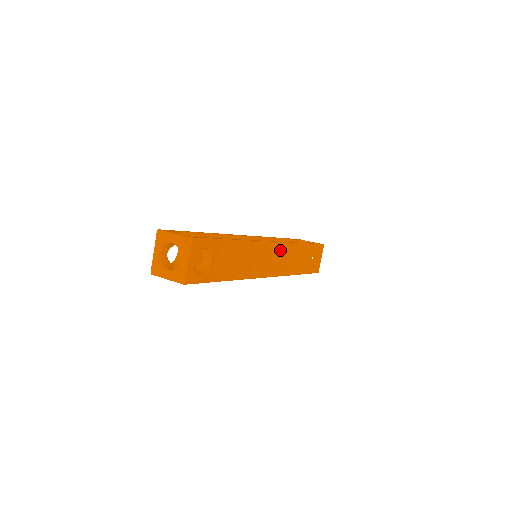
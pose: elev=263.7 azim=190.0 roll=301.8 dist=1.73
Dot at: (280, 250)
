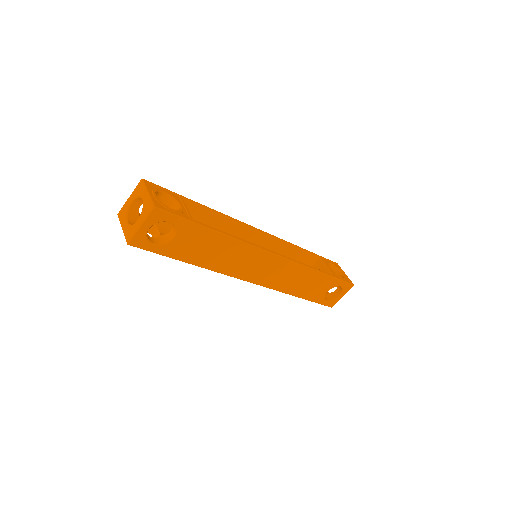
Dot at: (282, 265)
